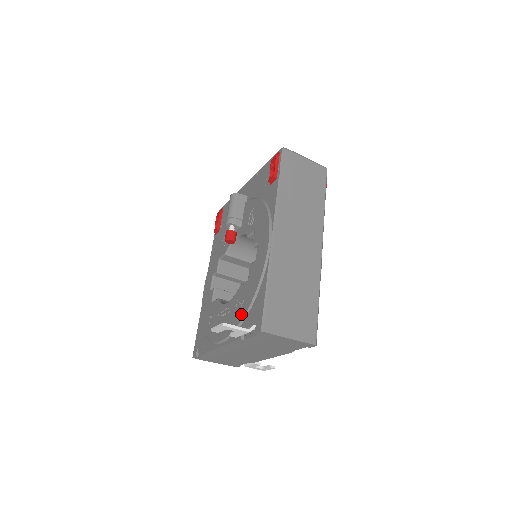
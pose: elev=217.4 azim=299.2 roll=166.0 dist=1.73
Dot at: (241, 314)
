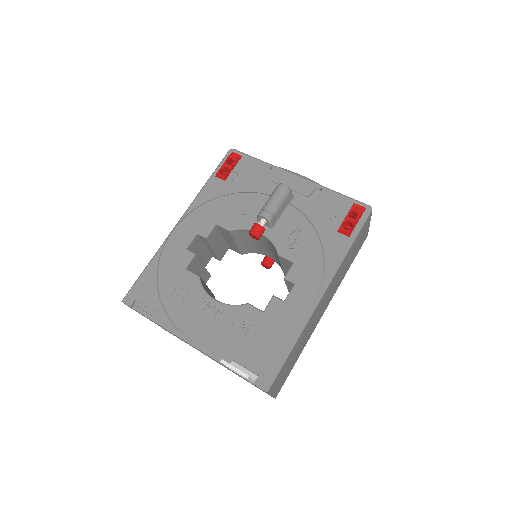
Dot at: (240, 342)
